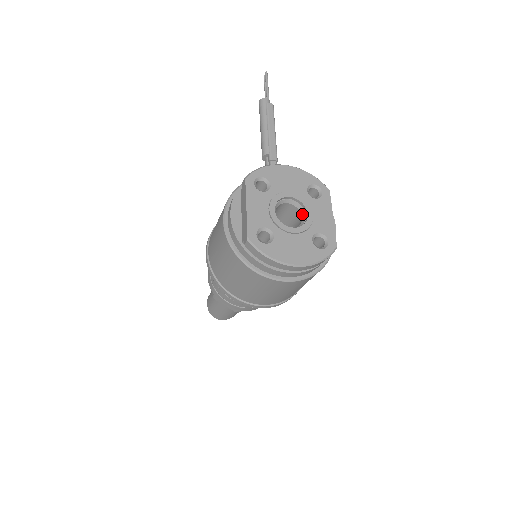
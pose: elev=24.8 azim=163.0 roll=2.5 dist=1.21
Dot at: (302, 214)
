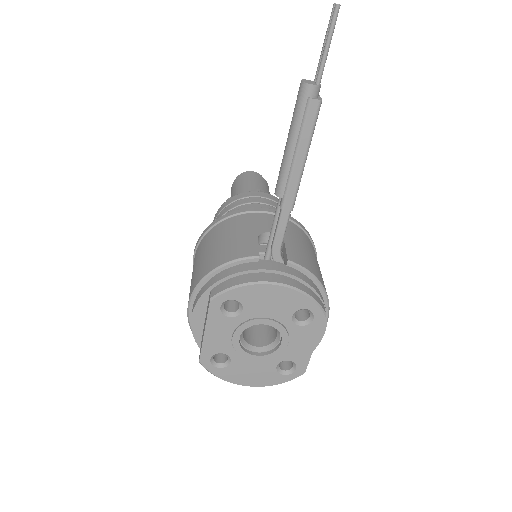
Dot at: (278, 334)
